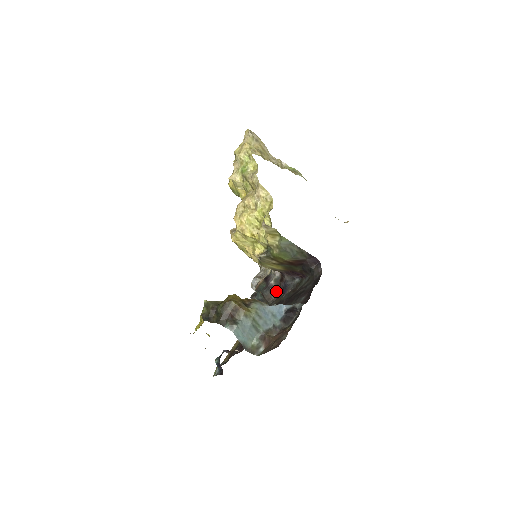
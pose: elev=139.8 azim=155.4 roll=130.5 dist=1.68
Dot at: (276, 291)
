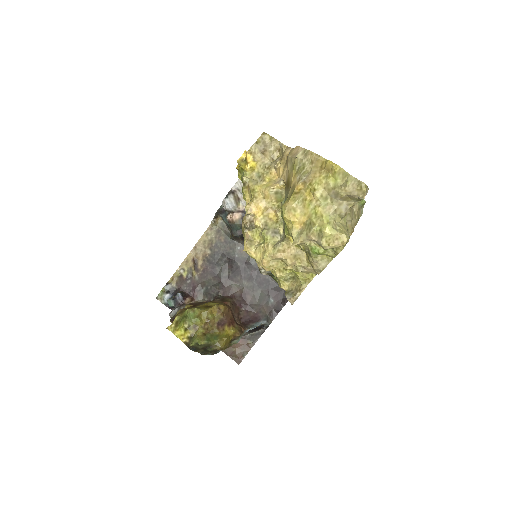
Dot at: occluded
